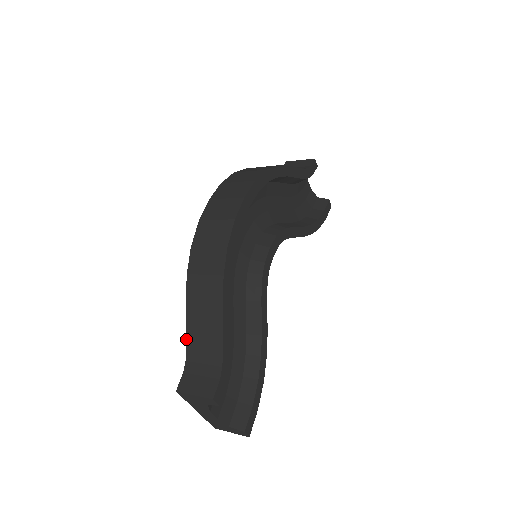
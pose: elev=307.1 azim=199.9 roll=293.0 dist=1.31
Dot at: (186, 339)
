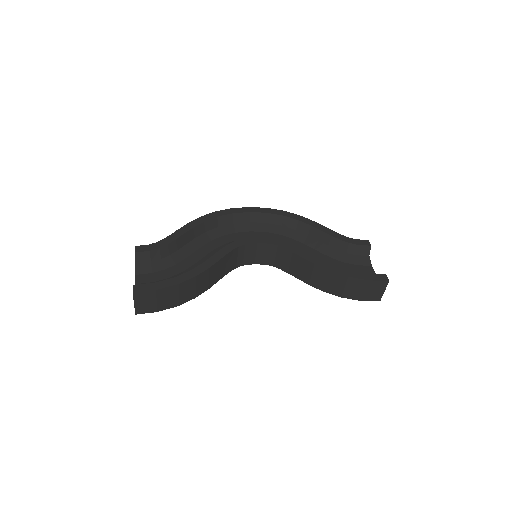
Dot at: occluded
